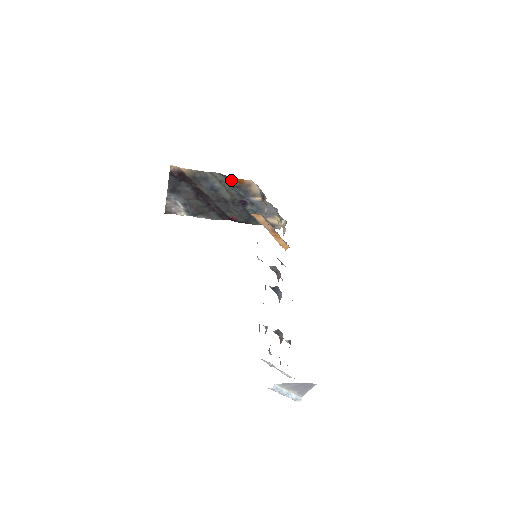
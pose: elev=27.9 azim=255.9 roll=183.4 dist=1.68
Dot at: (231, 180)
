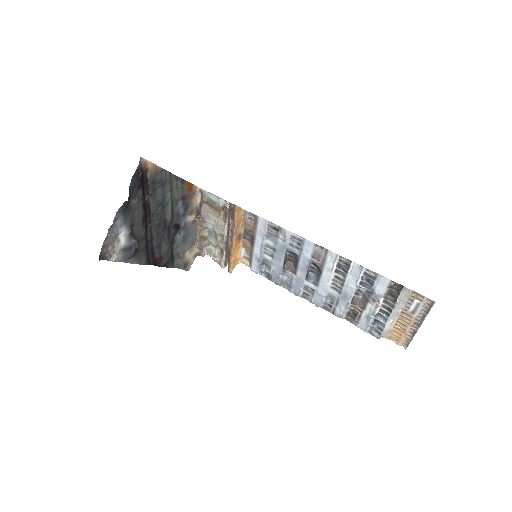
Dot at: (182, 186)
